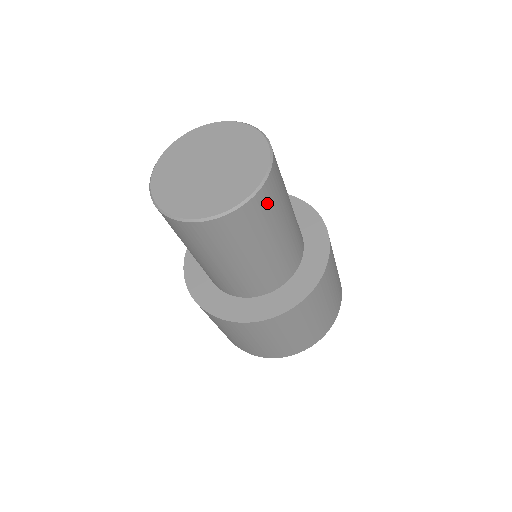
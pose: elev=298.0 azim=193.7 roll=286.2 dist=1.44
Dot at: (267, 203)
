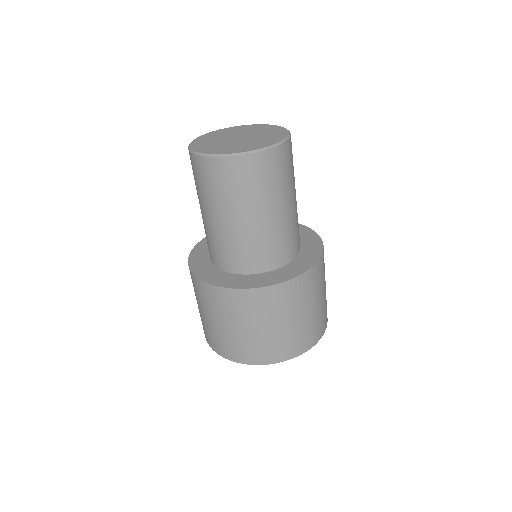
Dot at: (283, 162)
